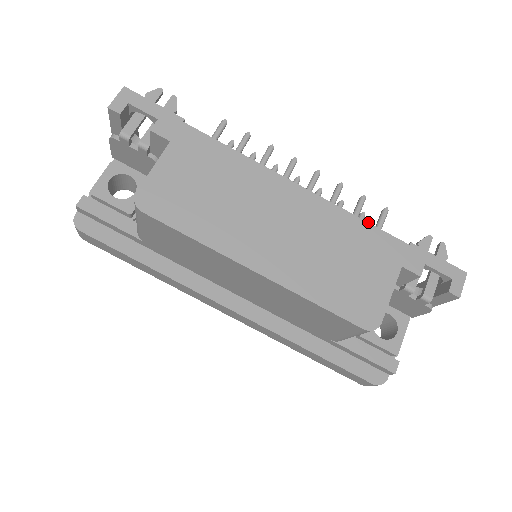
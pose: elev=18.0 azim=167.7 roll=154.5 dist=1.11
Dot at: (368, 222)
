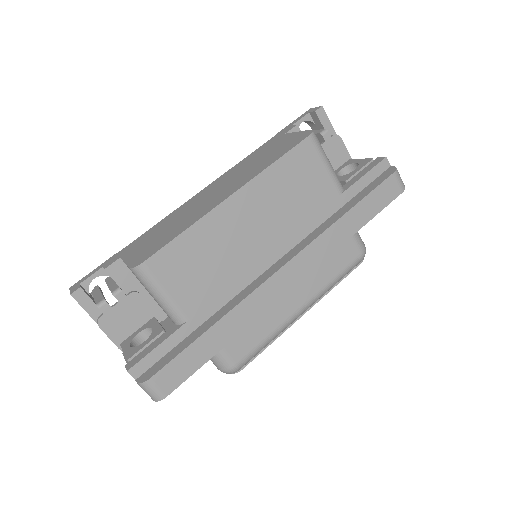
Dot at: (248, 156)
